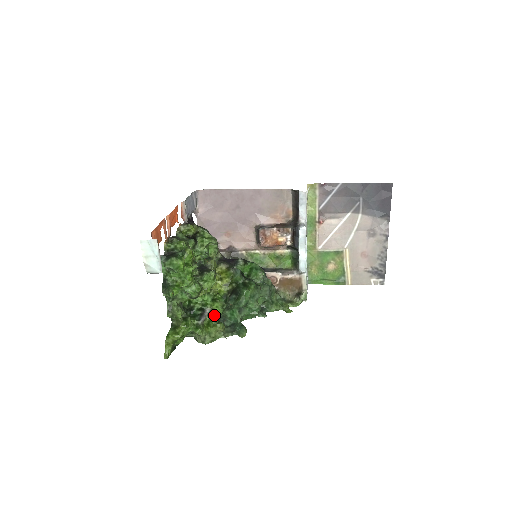
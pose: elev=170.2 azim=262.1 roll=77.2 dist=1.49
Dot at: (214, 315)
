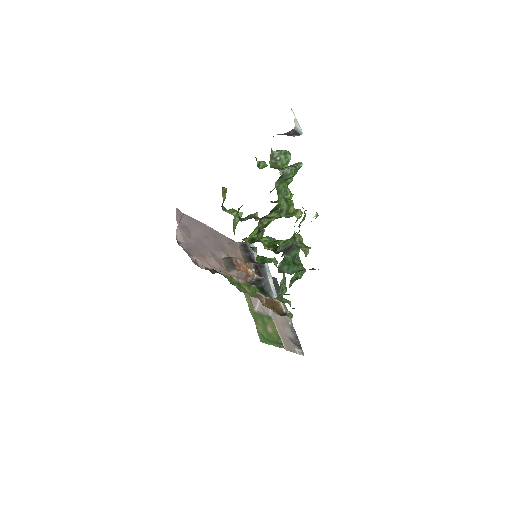
Dot at: occluded
